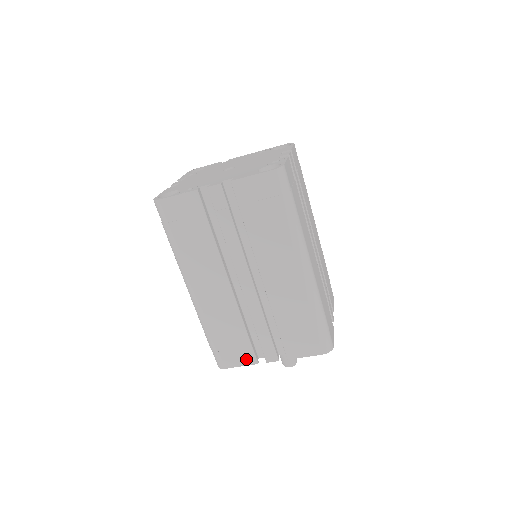
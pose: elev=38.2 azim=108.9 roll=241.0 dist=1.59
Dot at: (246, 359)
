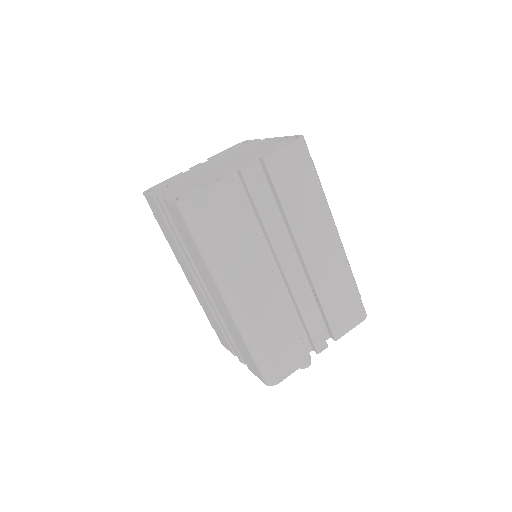
Dot at: (228, 347)
